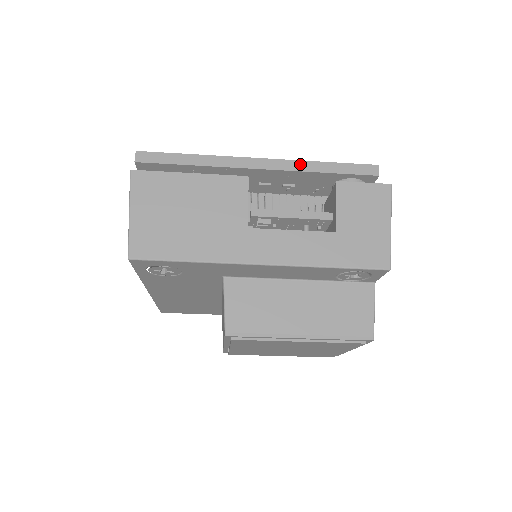
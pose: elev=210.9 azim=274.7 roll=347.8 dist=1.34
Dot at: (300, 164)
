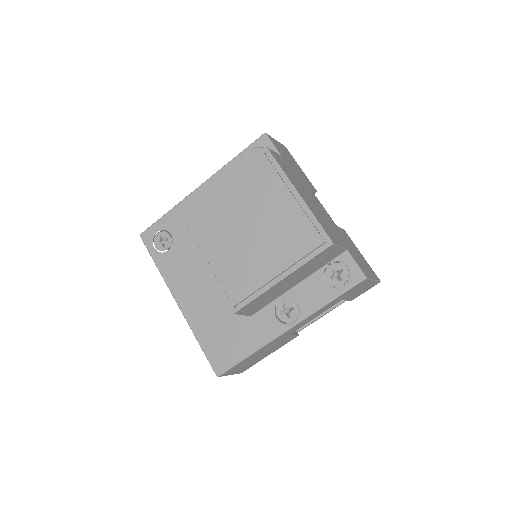
Dot at: occluded
